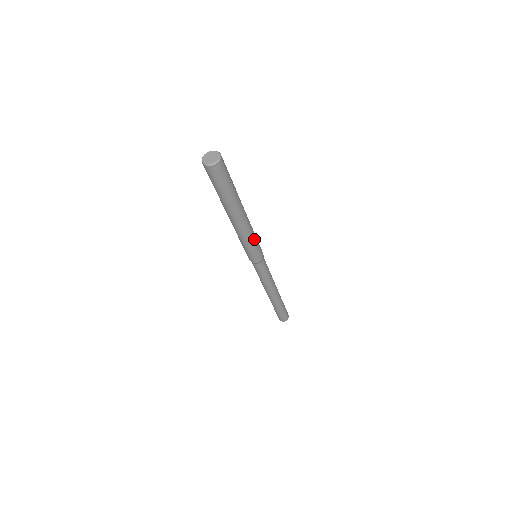
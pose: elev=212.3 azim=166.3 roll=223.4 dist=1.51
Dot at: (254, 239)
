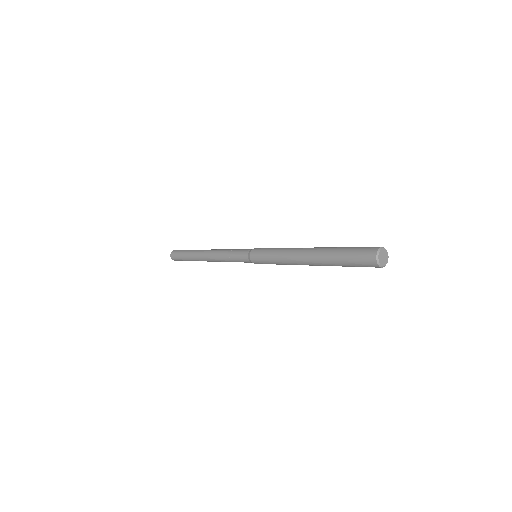
Dot at: (281, 264)
